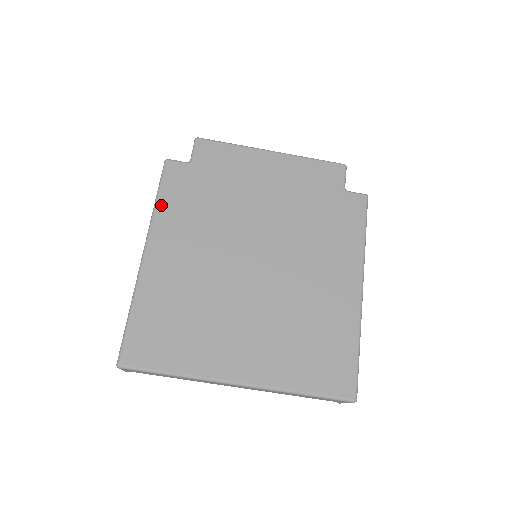
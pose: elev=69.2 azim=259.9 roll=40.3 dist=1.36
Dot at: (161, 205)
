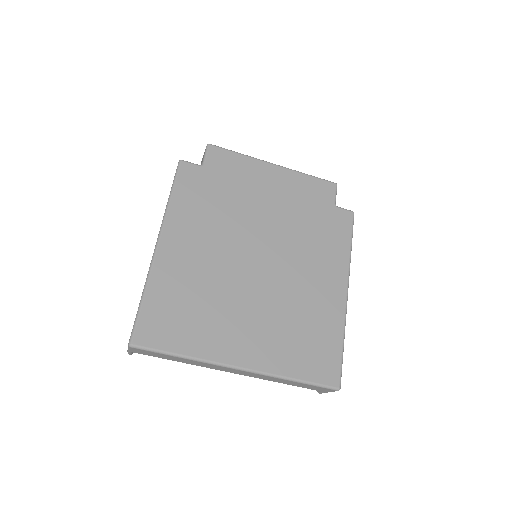
Dot at: (175, 201)
